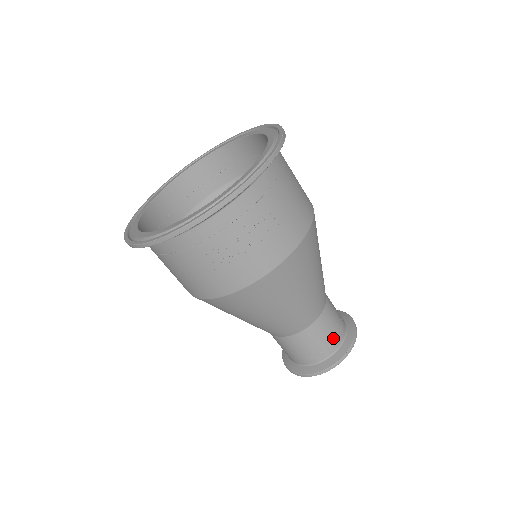
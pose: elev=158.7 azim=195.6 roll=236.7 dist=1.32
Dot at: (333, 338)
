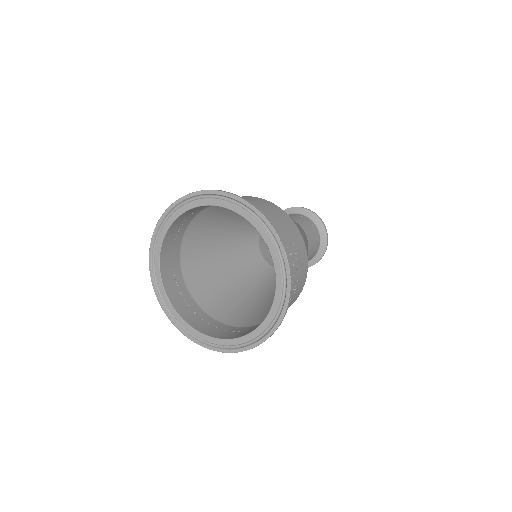
Dot at: (315, 234)
